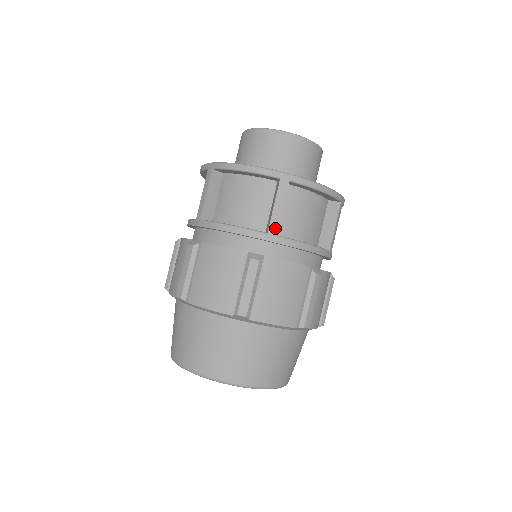
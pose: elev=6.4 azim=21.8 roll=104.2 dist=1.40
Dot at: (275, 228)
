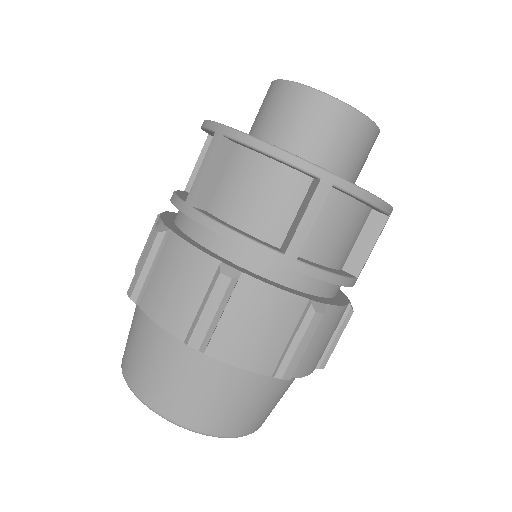
Dot at: (192, 197)
